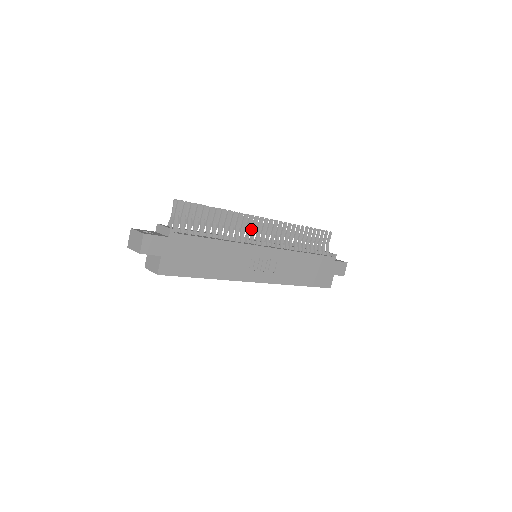
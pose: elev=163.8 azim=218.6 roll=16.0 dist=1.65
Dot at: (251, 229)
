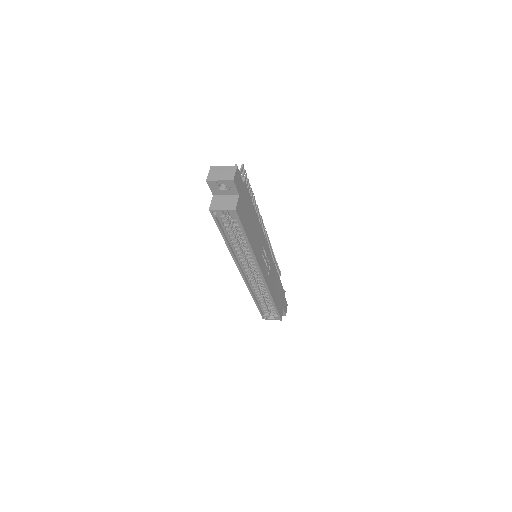
Dot at: occluded
